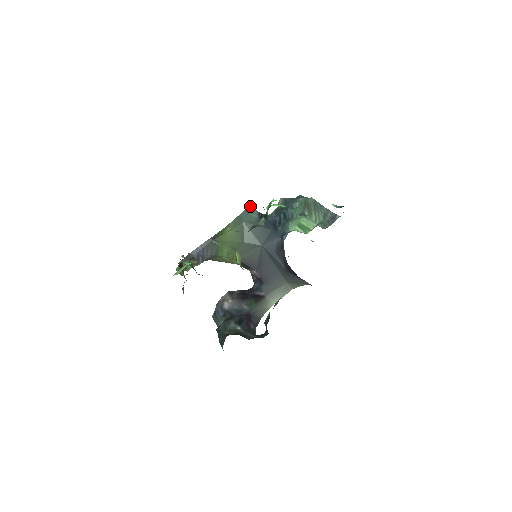
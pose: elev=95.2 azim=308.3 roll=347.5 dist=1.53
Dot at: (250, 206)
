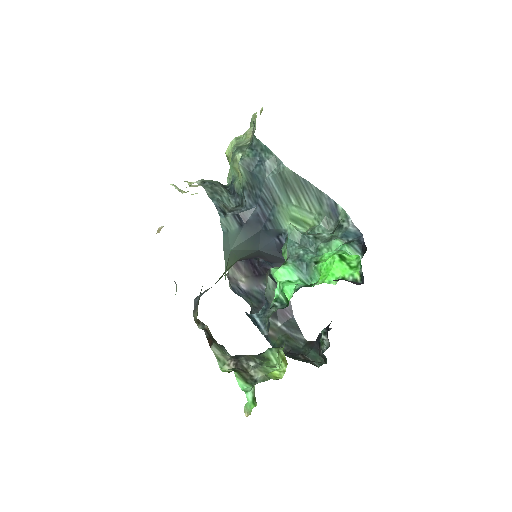
Dot at: (221, 218)
